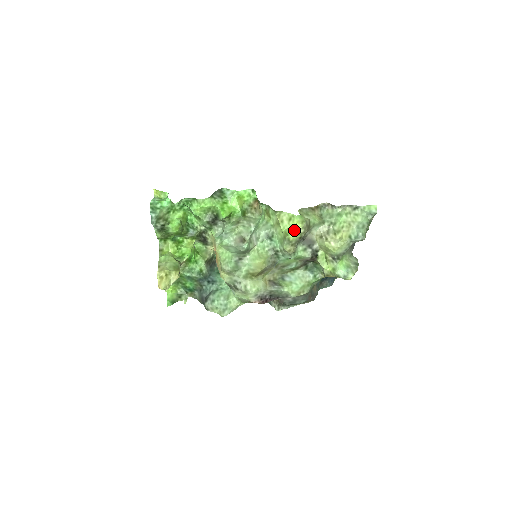
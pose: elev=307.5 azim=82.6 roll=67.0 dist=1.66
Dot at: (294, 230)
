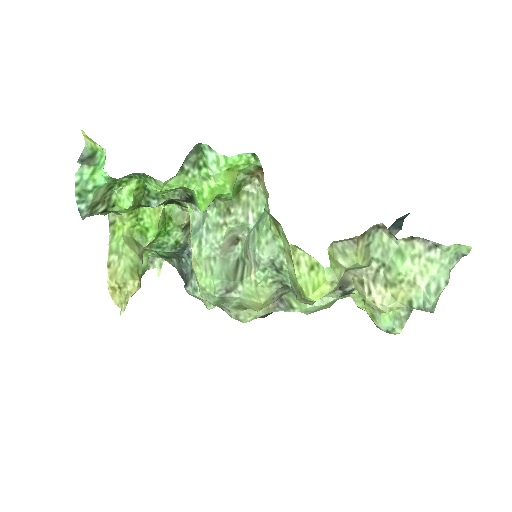
Dot at: (316, 295)
